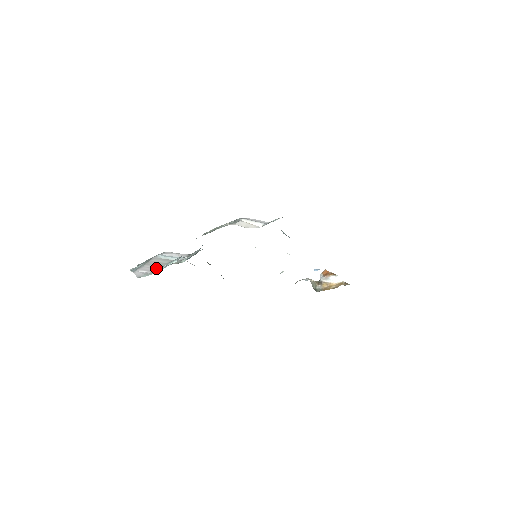
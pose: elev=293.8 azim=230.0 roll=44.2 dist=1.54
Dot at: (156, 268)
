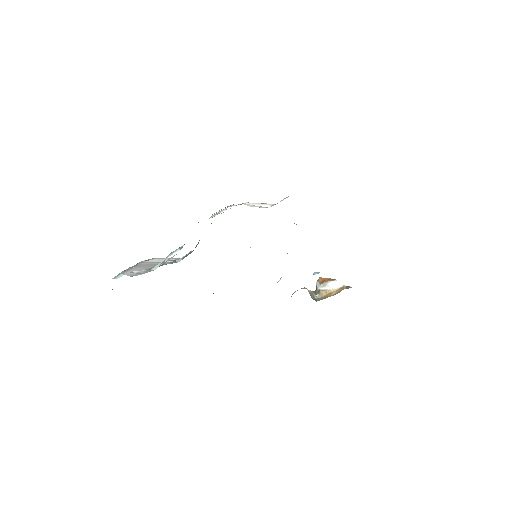
Dot at: (149, 268)
